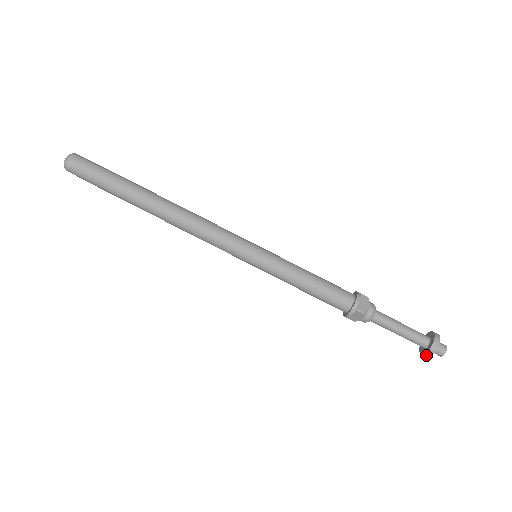
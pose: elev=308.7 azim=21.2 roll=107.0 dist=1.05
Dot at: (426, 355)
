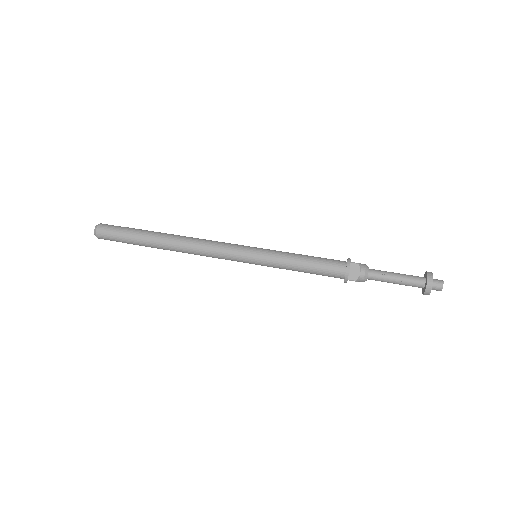
Dot at: (428, 285)
